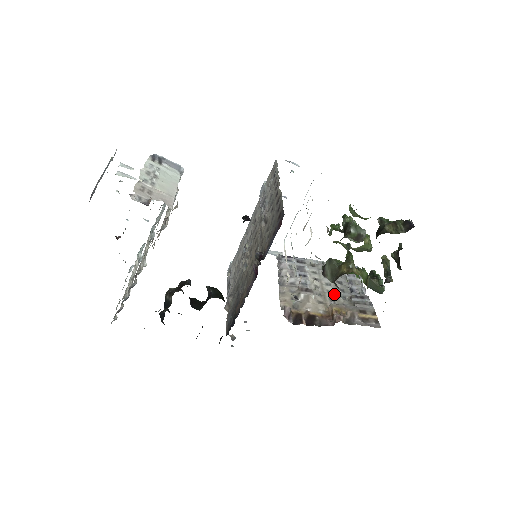
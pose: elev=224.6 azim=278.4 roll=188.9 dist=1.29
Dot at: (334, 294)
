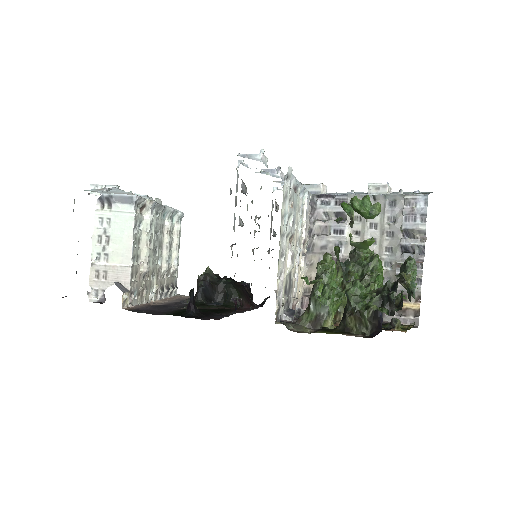
Dot at: occluded
